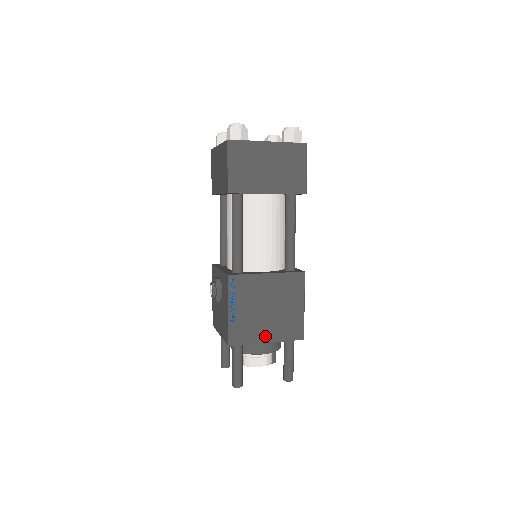
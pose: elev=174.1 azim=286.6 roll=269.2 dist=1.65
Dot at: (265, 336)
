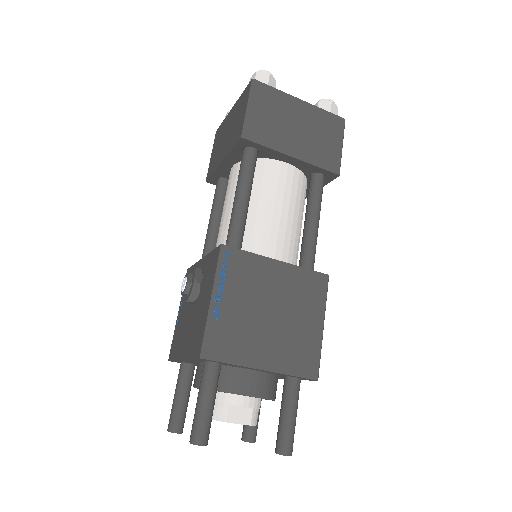
Dot at: (260, 357)
